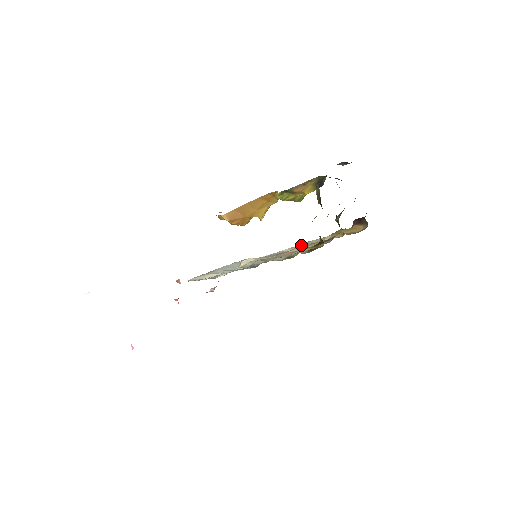
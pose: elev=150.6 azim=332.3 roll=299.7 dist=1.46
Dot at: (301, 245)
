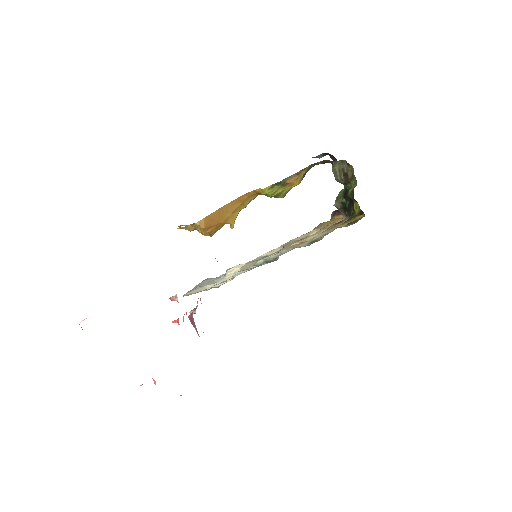
Dot at: (287, 243)
